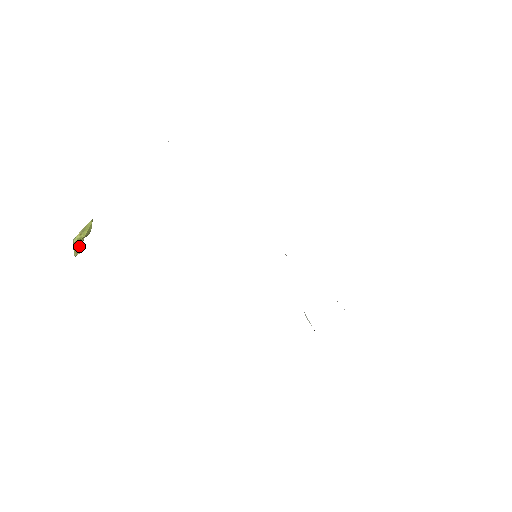
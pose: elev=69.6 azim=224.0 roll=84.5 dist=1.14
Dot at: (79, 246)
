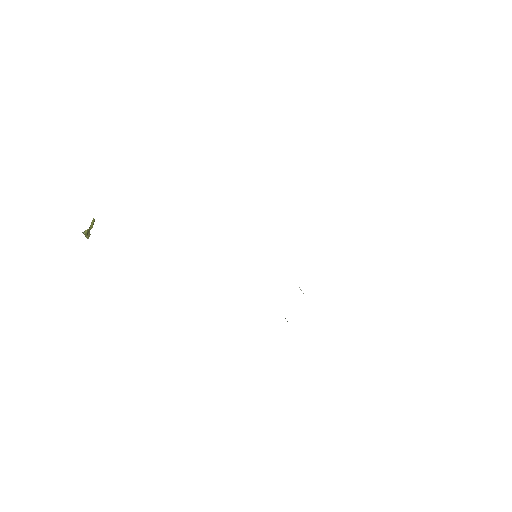
Dot at: (88, 232)
